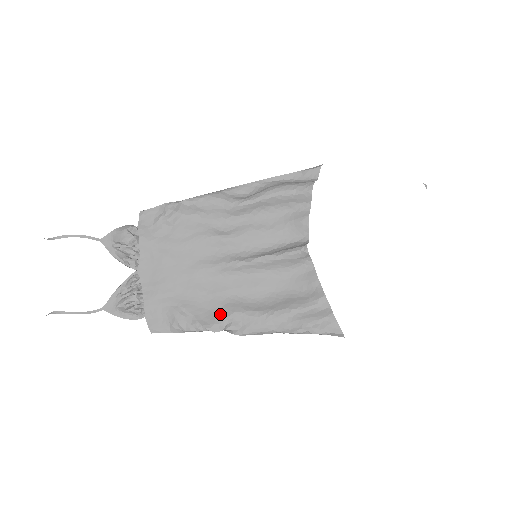
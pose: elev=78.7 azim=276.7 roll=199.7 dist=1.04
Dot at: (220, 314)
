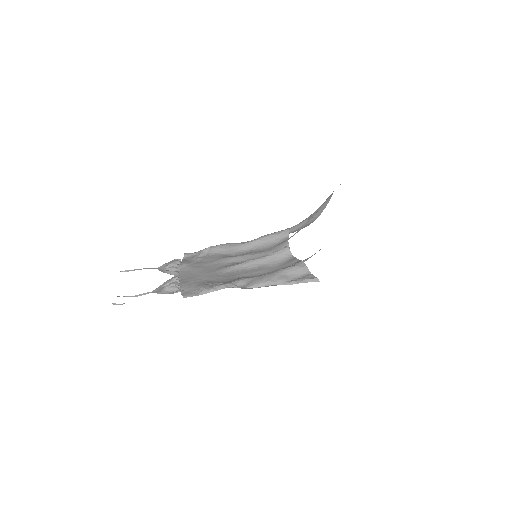
Dot at: (232, 281)
